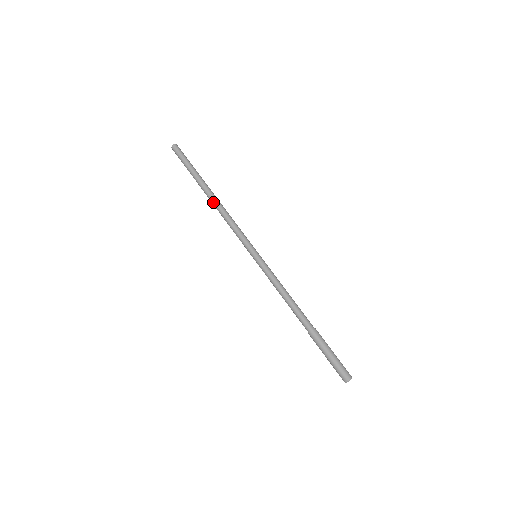
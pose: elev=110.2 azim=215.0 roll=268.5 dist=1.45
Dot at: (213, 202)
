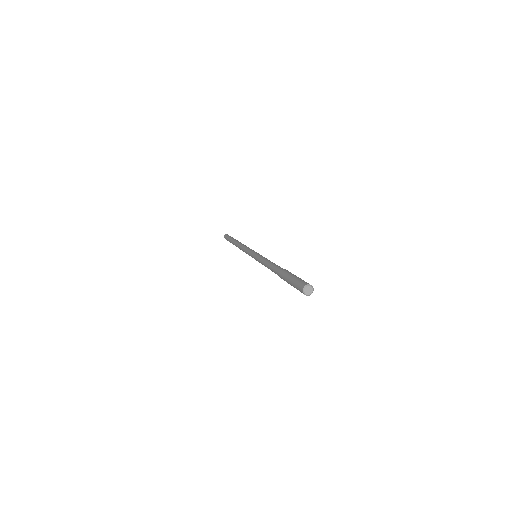
Dot at: (239, 243)
